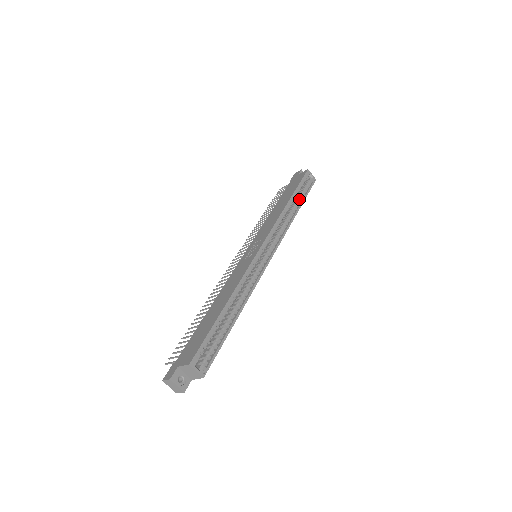
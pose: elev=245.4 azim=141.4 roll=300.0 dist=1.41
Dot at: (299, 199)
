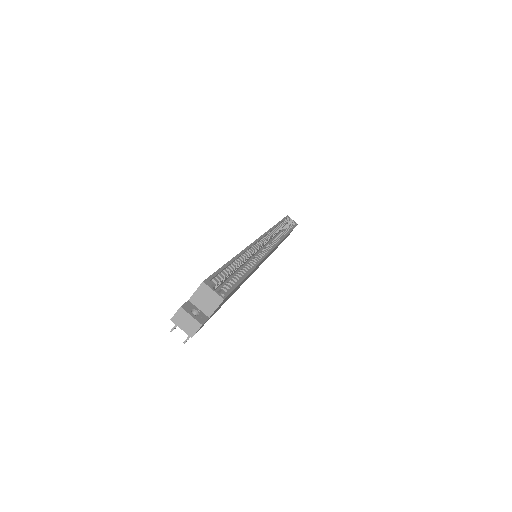
Dot at: (286, 229)
